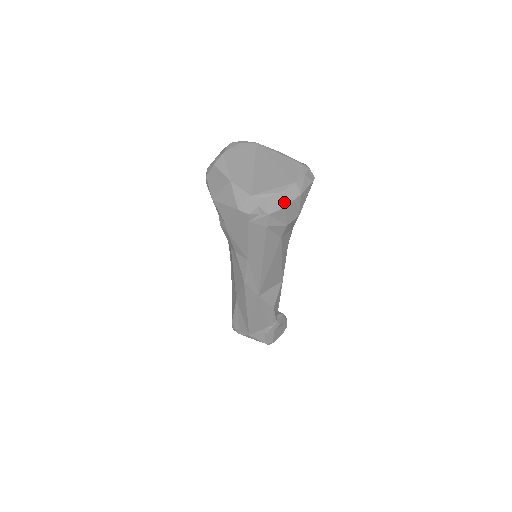
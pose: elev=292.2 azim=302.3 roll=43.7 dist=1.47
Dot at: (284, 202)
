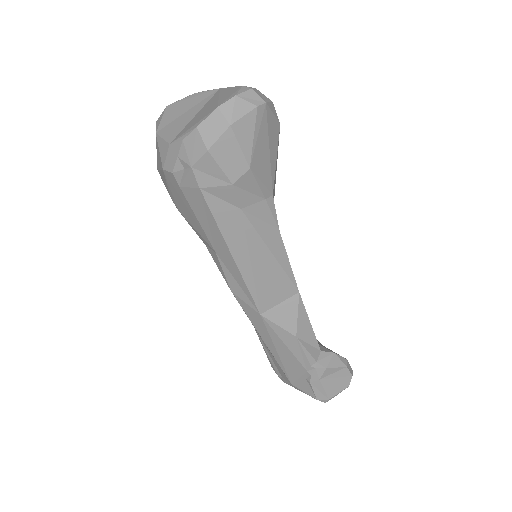
Dot at: (205, 142)
